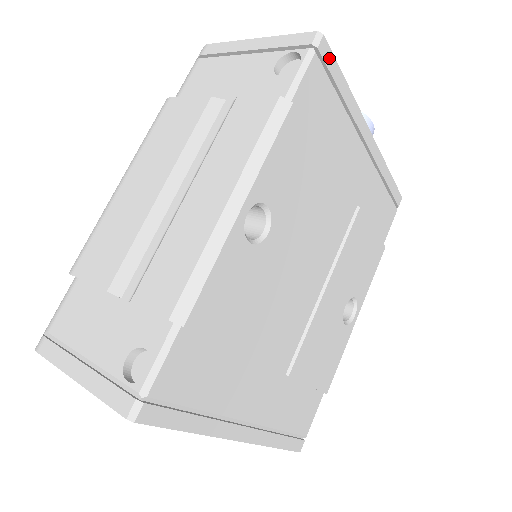
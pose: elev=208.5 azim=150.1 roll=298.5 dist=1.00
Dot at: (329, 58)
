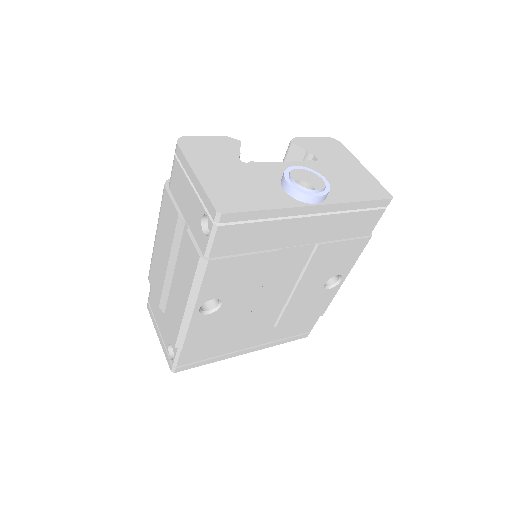
Dot at: (235, 217)
